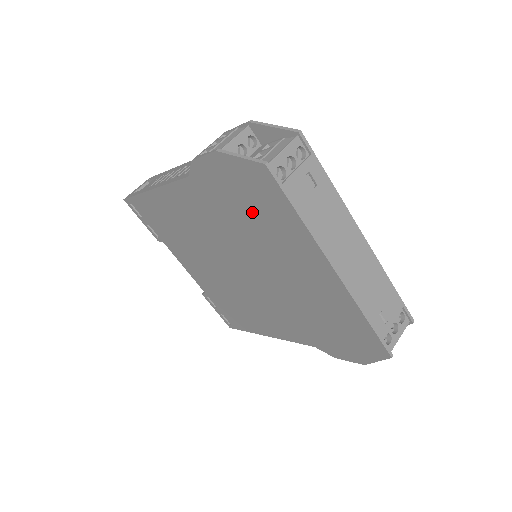
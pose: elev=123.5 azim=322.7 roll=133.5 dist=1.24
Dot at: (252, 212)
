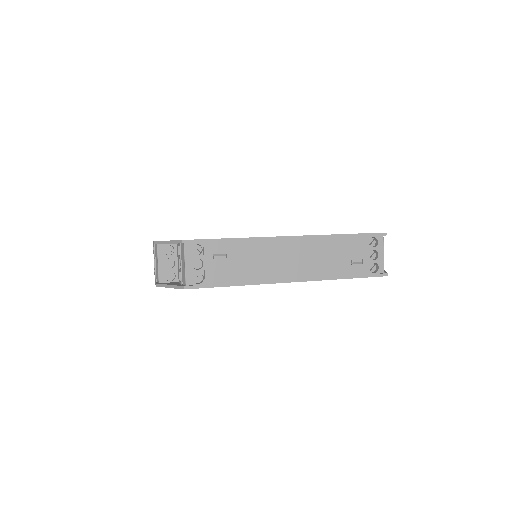
Dot at: occluded
